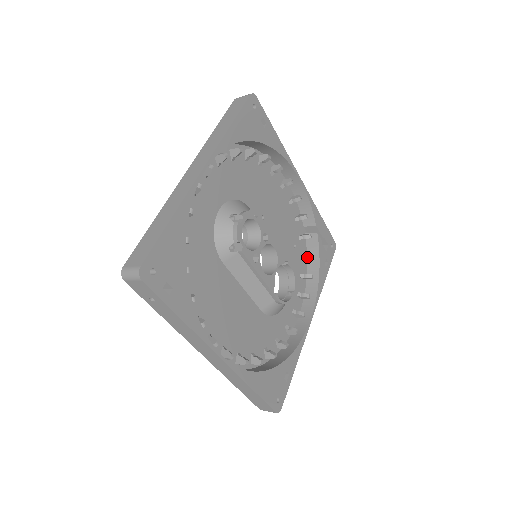
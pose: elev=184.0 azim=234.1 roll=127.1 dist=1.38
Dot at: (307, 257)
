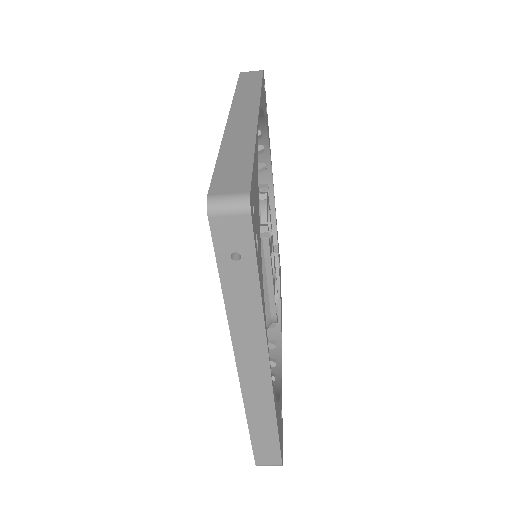
Dot at: occluded
